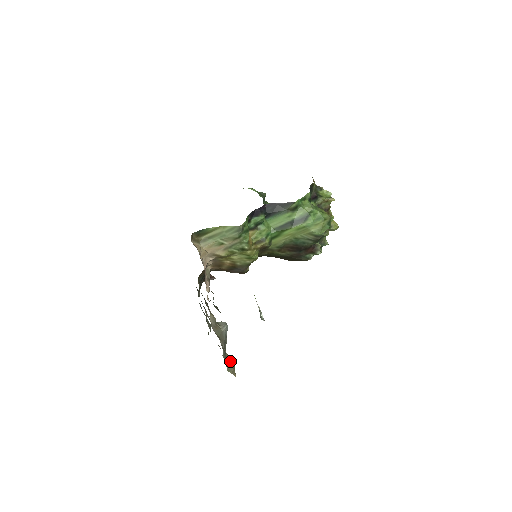
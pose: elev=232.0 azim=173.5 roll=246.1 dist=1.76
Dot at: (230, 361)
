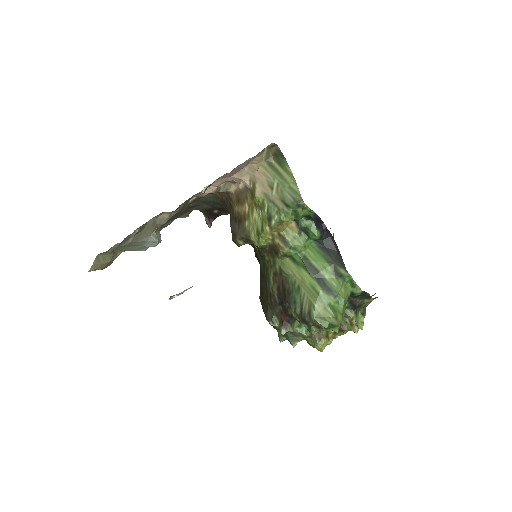
Dot at: (110, 259)
